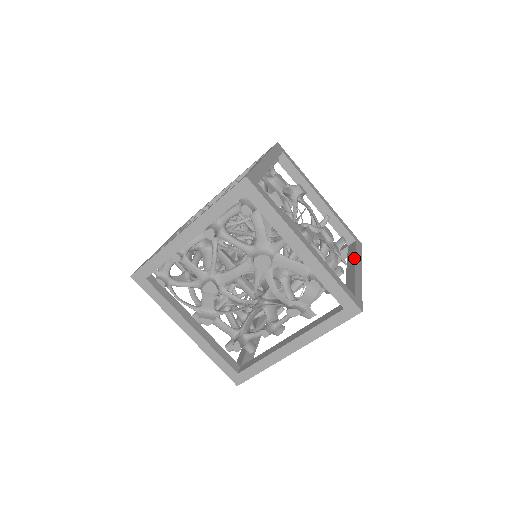
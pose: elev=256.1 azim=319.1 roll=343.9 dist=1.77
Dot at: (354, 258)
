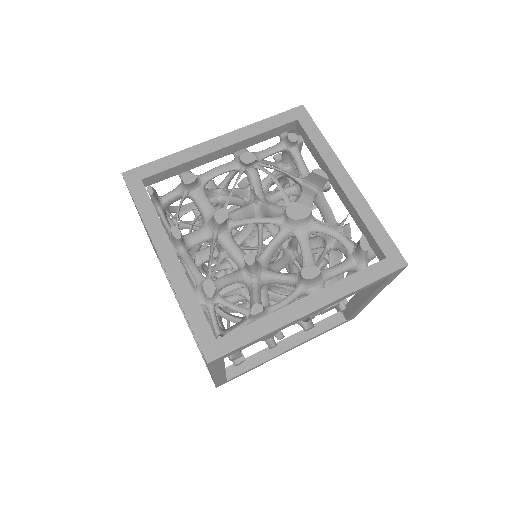
Dot at: occluded
